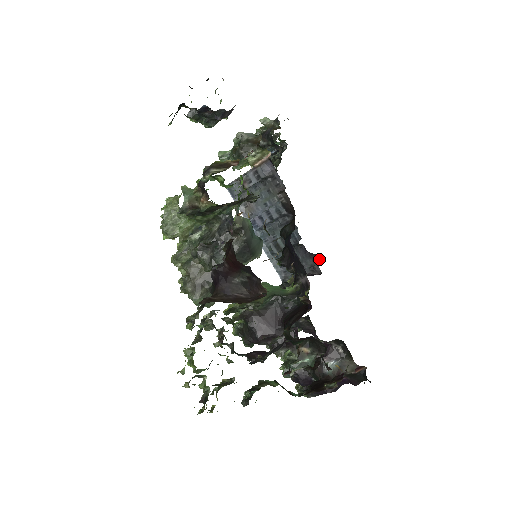
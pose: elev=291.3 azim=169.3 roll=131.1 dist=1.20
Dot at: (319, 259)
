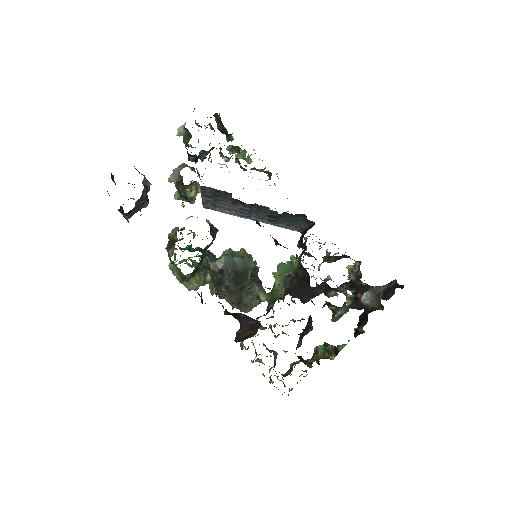
Dot at: (304, 215)
